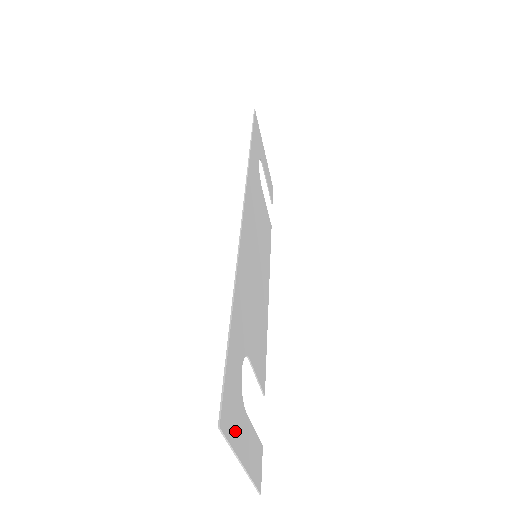
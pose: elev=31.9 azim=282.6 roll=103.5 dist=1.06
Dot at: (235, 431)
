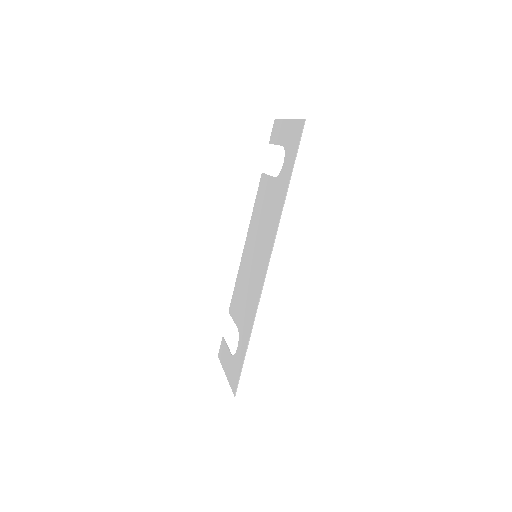
Dot at: (232, 376)
